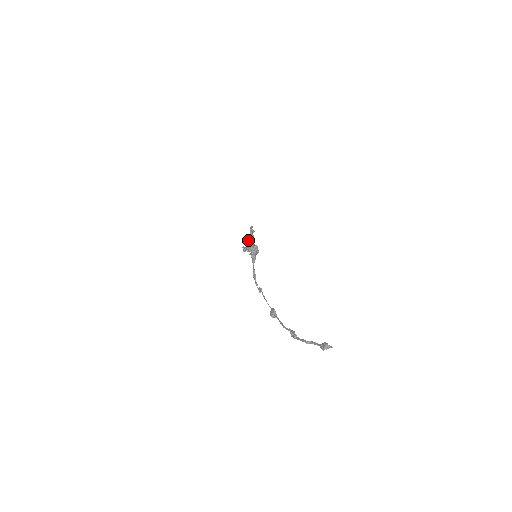
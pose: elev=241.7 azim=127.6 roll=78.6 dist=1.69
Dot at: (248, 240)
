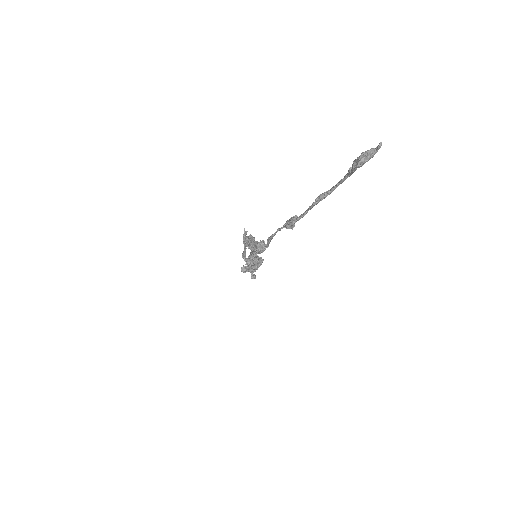
Dot at: occluded
